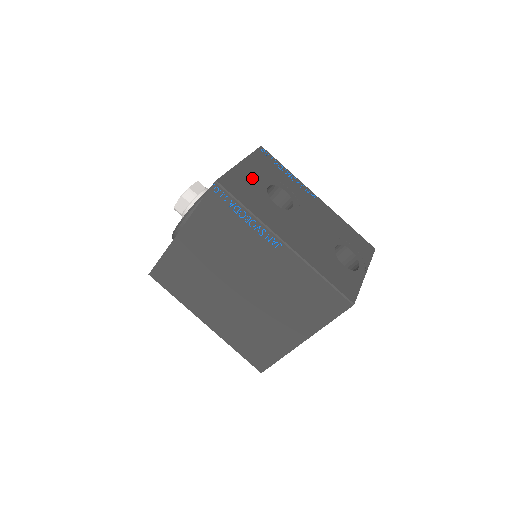
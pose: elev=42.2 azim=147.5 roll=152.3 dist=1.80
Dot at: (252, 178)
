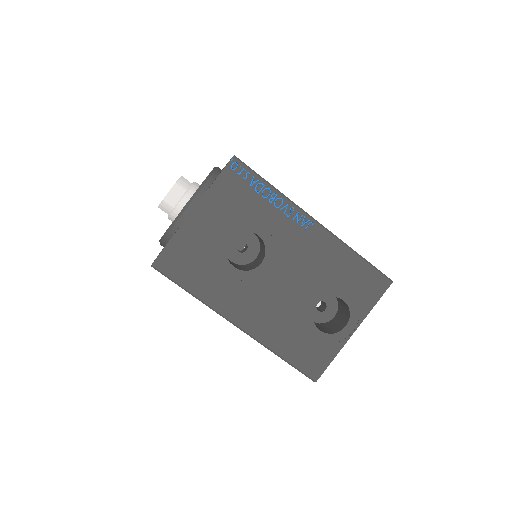
Dot at: (206, 235)
